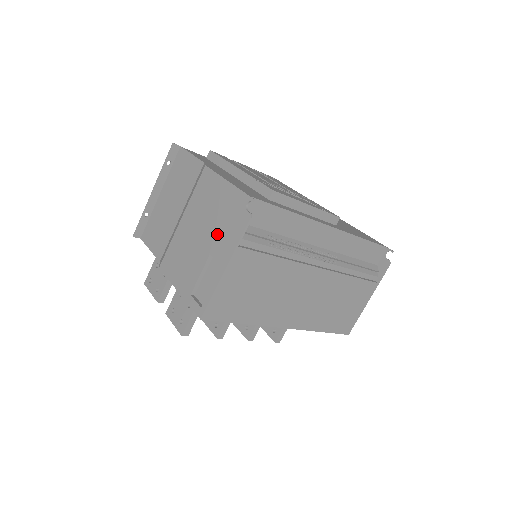
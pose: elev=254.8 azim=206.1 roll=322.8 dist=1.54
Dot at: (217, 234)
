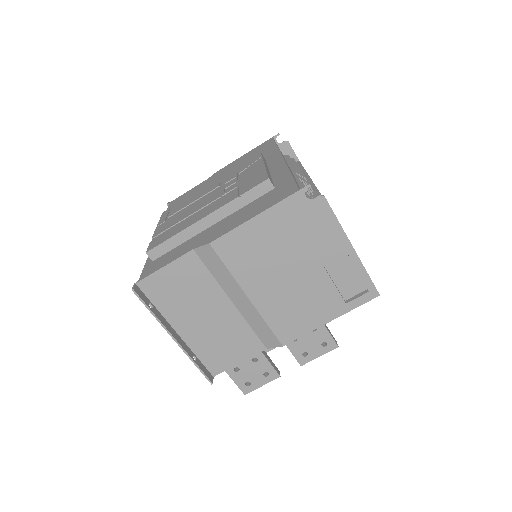
Dot at: (308, 248)
